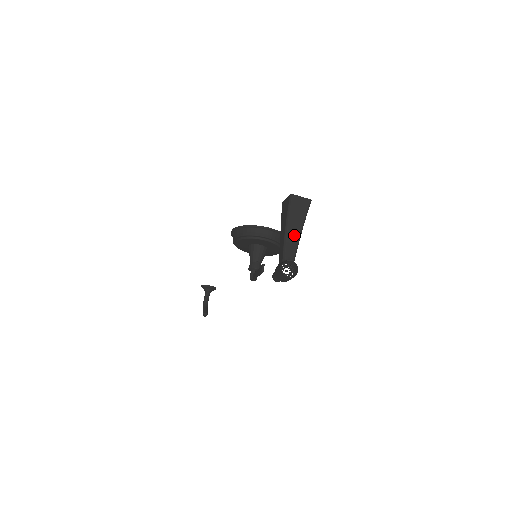
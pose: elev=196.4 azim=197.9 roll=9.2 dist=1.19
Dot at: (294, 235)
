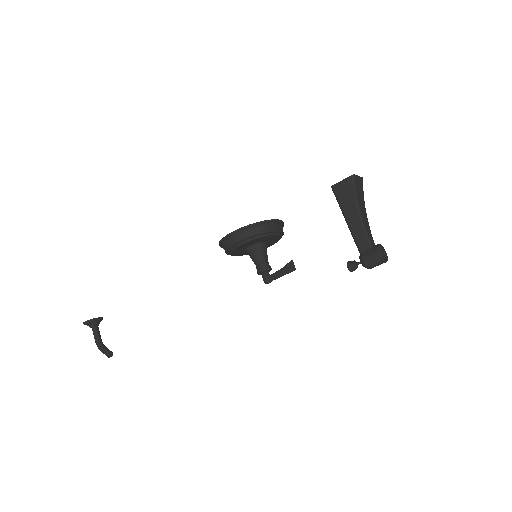
Dot at: (365, 218)
